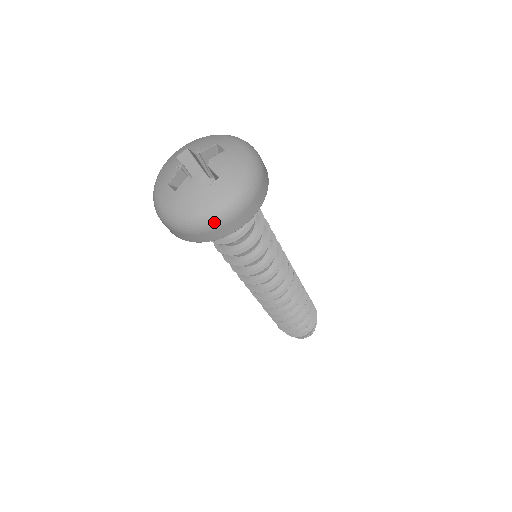
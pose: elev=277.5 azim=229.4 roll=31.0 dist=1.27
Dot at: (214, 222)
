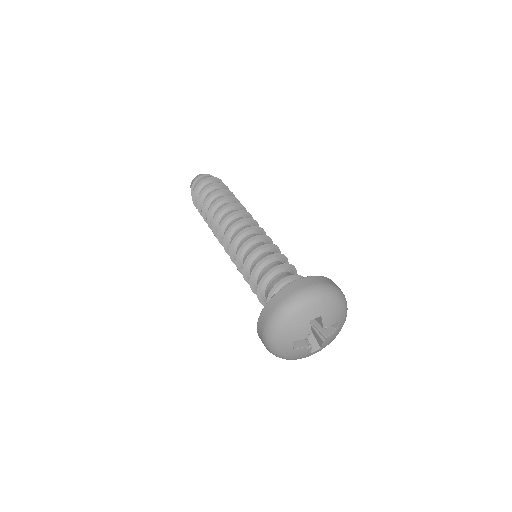
Dot at: occluded
